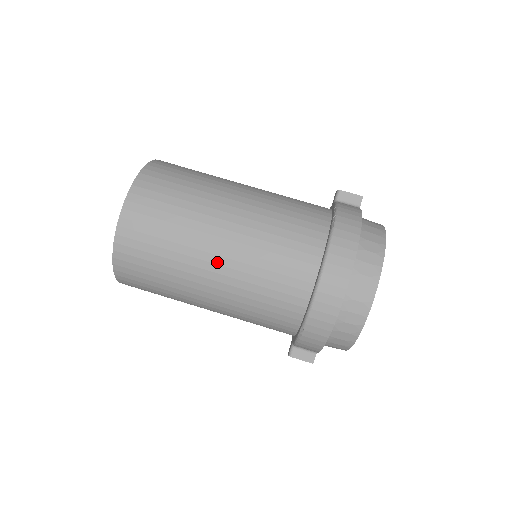
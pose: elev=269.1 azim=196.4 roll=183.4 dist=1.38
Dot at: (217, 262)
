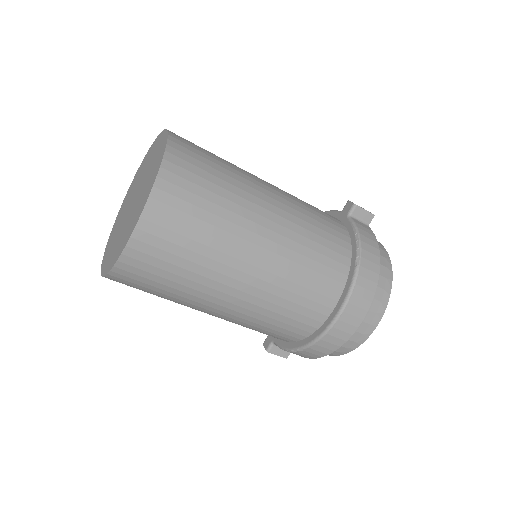
Dot at: (240, 288)
